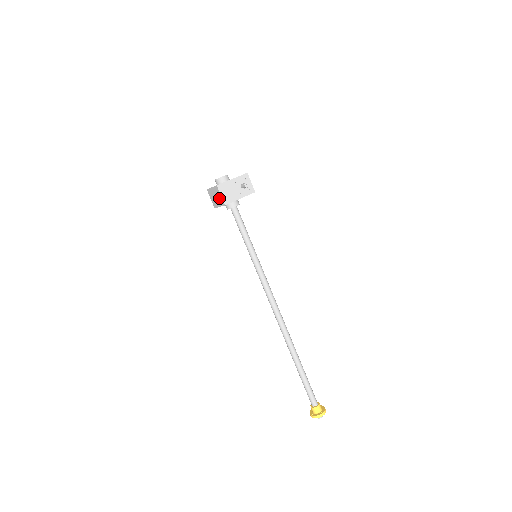
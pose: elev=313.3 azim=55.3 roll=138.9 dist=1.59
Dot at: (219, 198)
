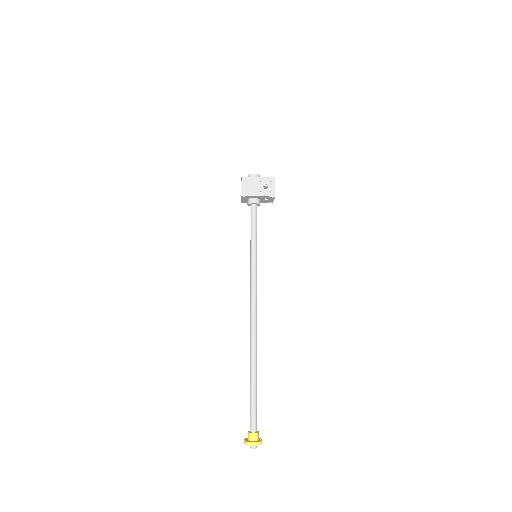
Dot at: occluded
